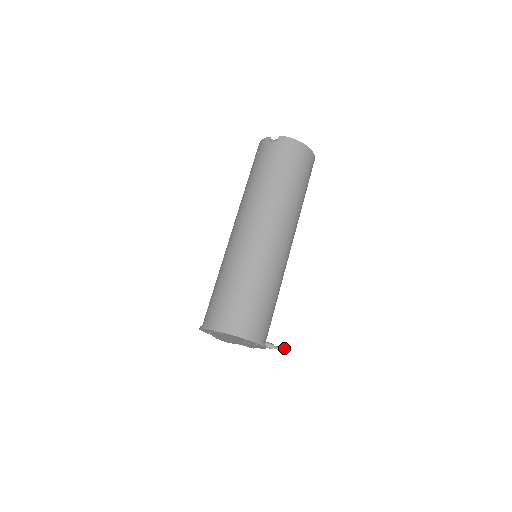
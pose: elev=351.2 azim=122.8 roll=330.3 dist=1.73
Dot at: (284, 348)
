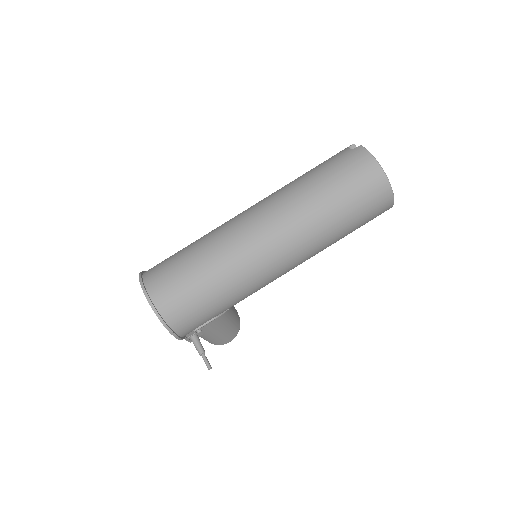
Dot at: (210, 365)
